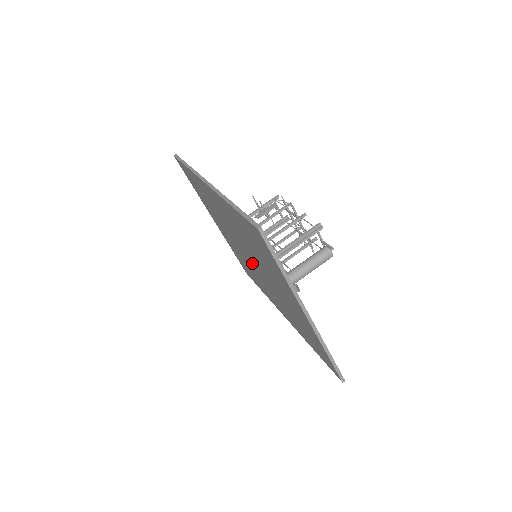
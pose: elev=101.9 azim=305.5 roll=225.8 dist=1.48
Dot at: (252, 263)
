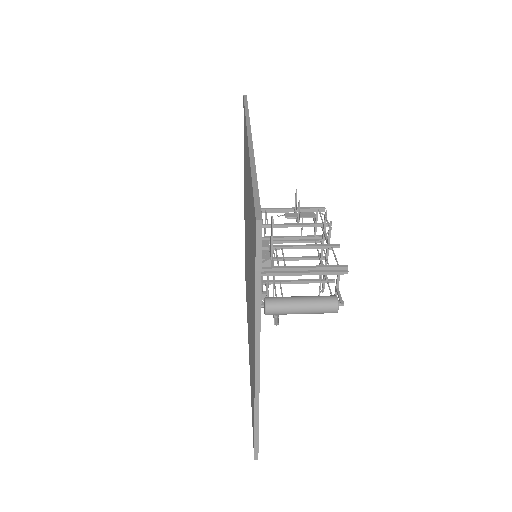
Dot at: occluded
